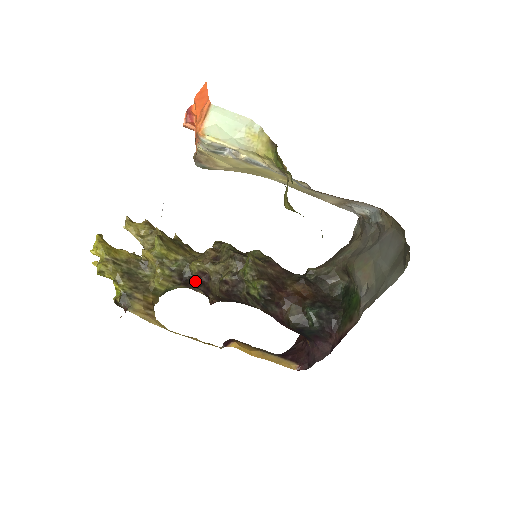
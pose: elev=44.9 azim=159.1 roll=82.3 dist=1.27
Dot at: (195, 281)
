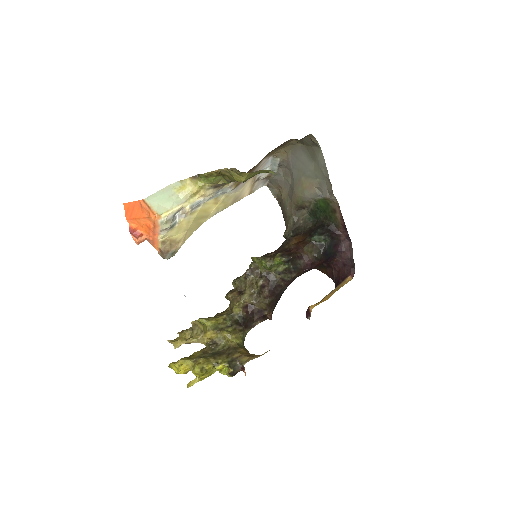
Dot at: (248, 318)
